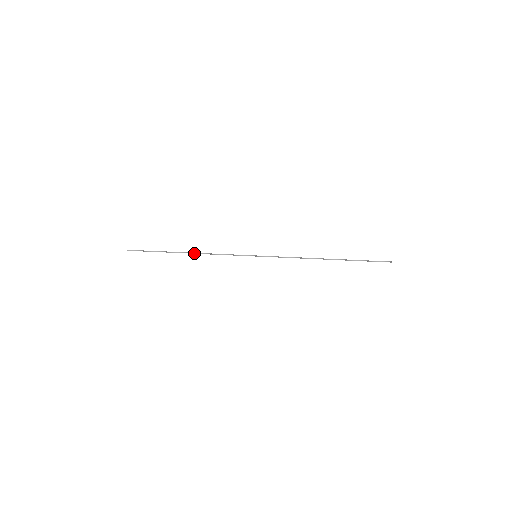
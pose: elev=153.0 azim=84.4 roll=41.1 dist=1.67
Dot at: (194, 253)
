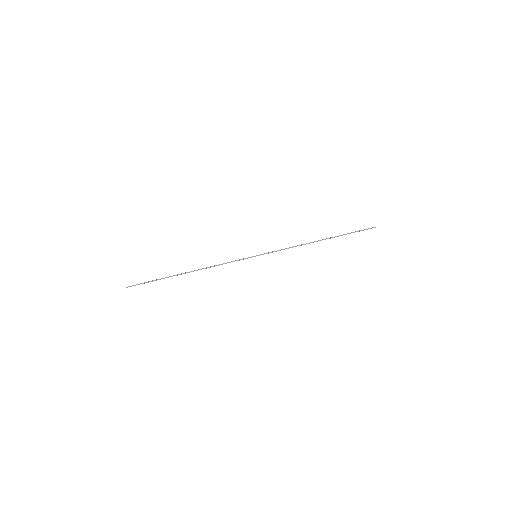
Dot at: occluded
